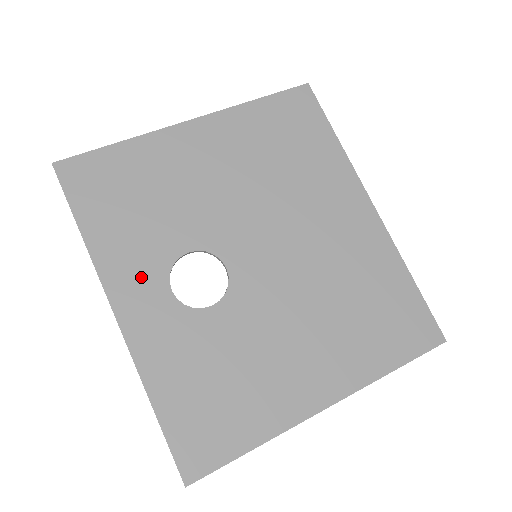
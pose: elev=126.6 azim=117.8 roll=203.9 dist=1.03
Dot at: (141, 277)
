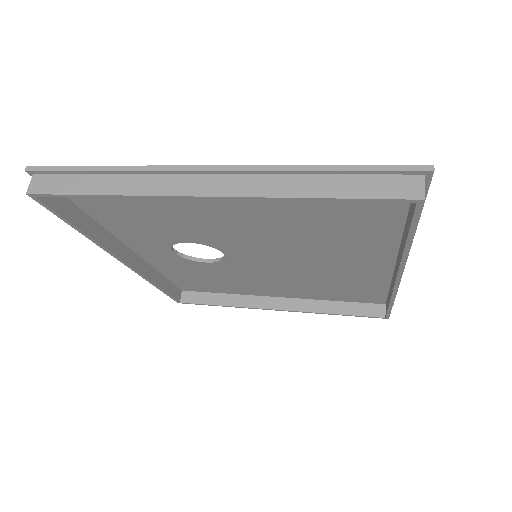
Dot at: occluded
